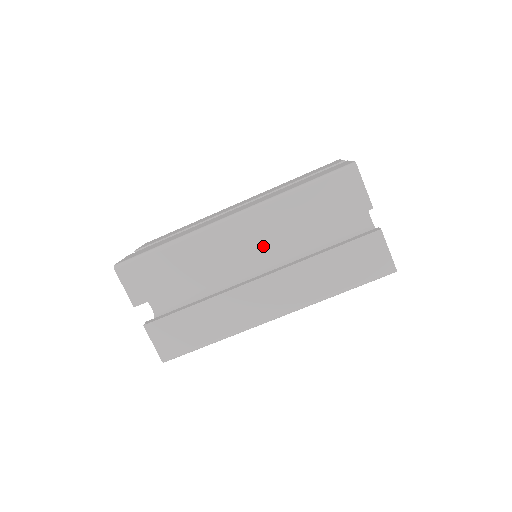
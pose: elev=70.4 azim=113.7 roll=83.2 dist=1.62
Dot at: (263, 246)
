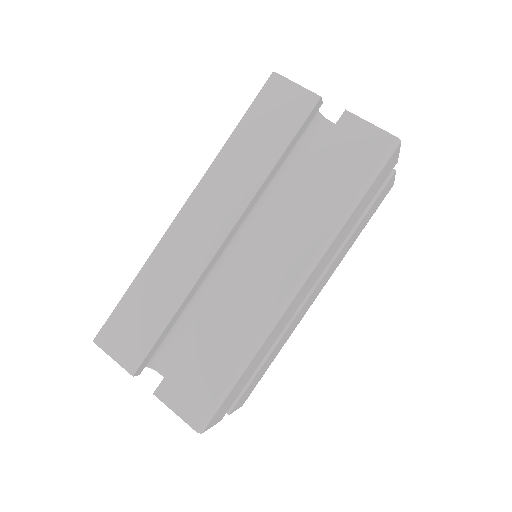
Dot at: (232, 213)
